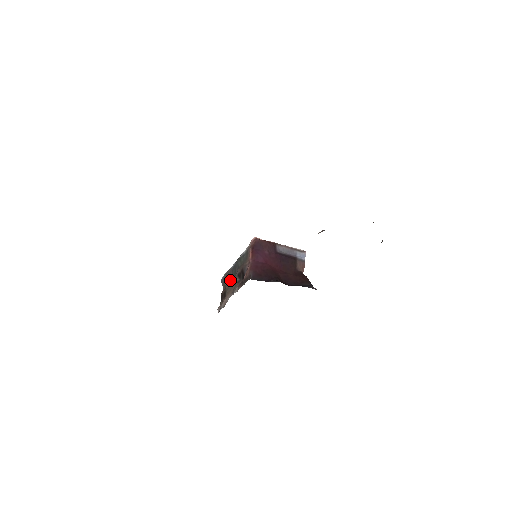
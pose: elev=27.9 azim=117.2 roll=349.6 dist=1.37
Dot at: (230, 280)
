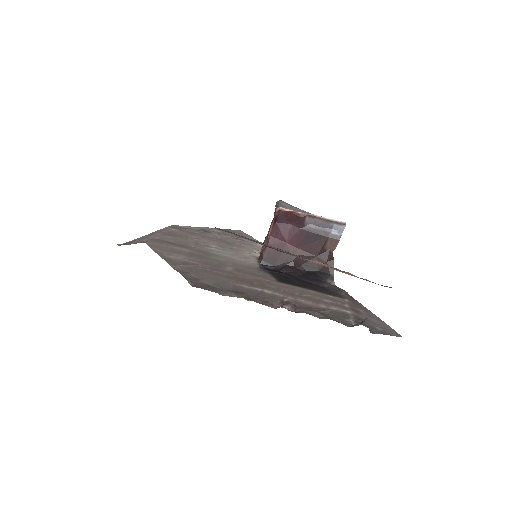
Dot at: (271, 222)
